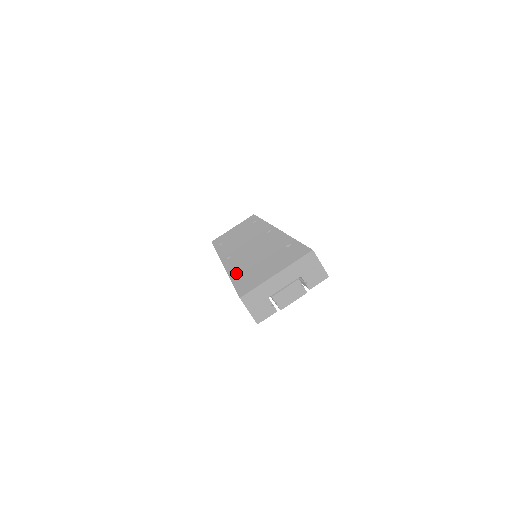
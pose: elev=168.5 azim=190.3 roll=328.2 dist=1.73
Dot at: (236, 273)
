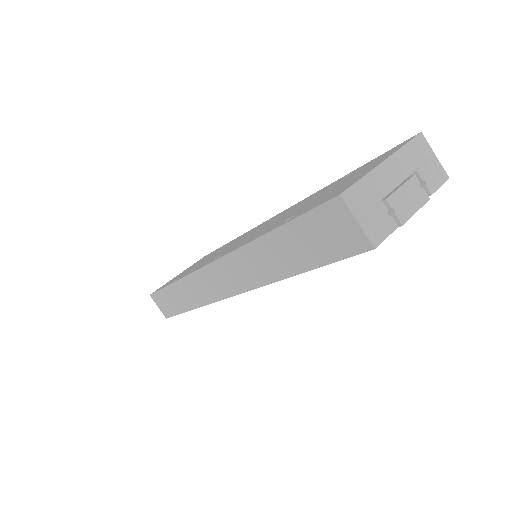
Dot at: (269, 229)
